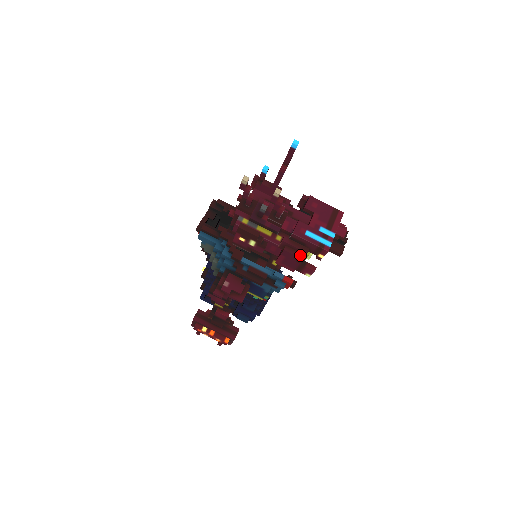
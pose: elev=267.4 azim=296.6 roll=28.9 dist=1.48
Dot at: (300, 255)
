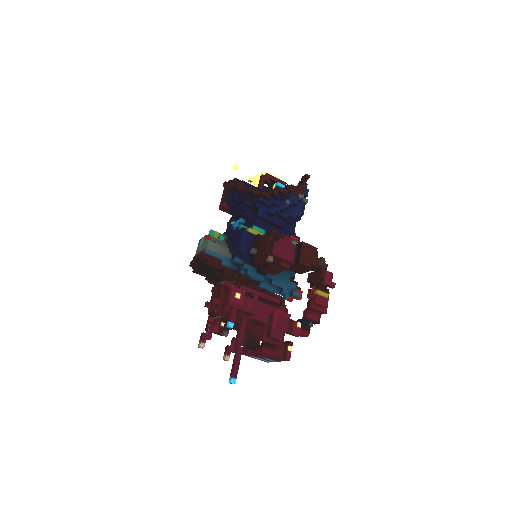
Dot at: (255, 342)
